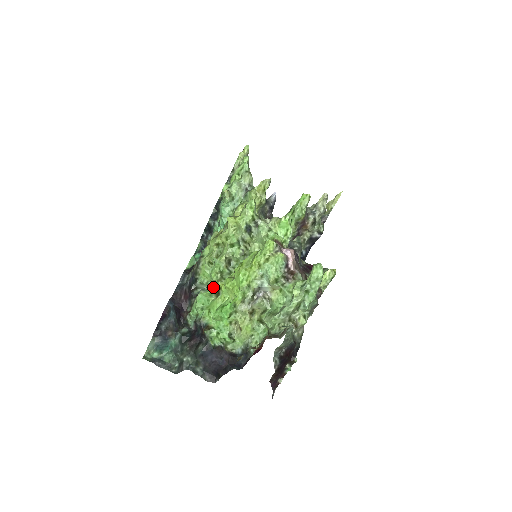
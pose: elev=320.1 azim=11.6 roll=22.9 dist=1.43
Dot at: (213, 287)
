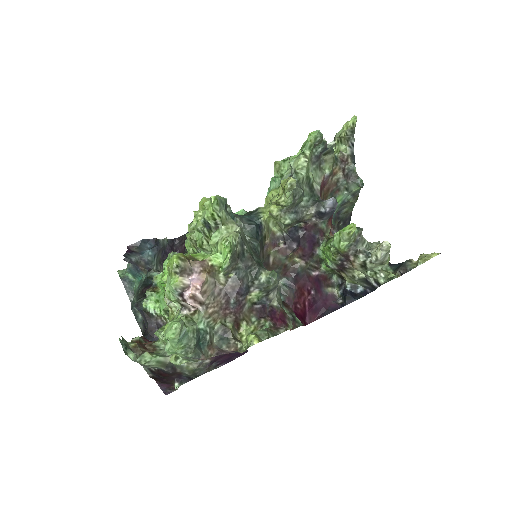
Dot at: occluded
